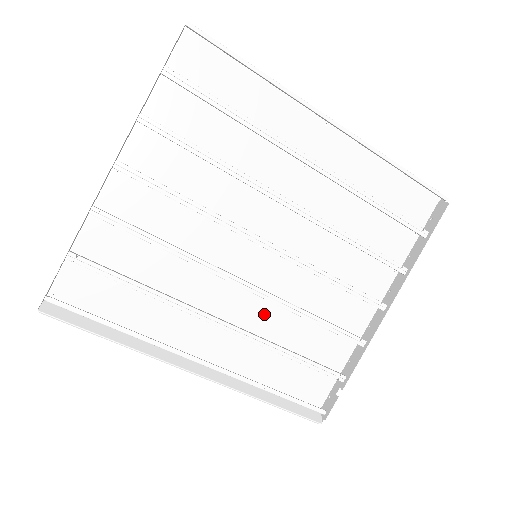
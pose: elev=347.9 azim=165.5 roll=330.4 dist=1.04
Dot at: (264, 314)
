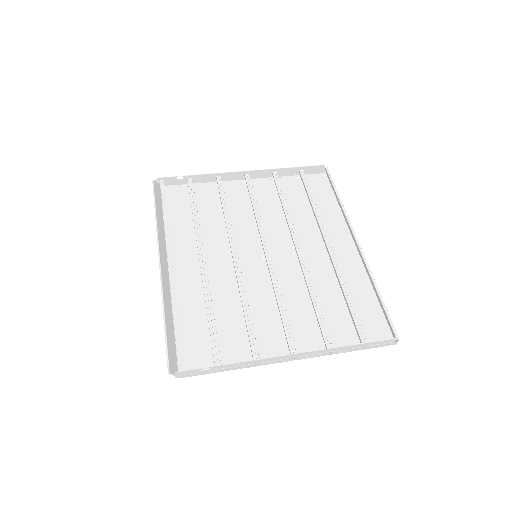
Dot at: (225, 286)
